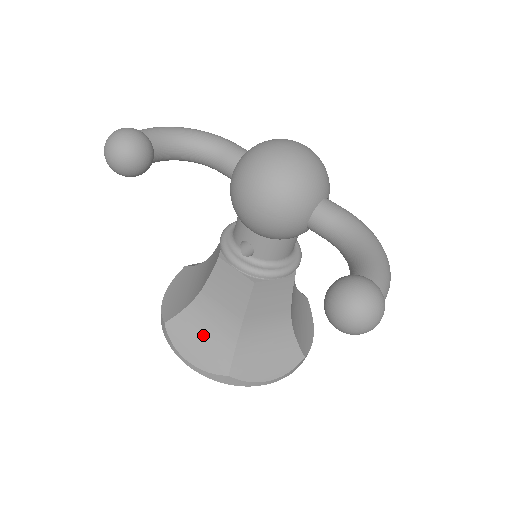
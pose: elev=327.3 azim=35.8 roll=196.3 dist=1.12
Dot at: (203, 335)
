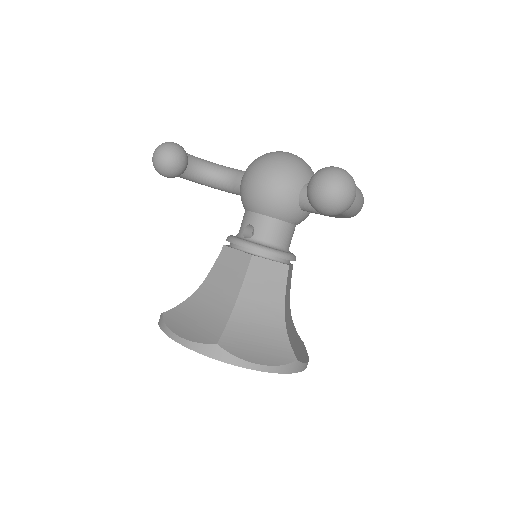
Dot at: (198, 317)
